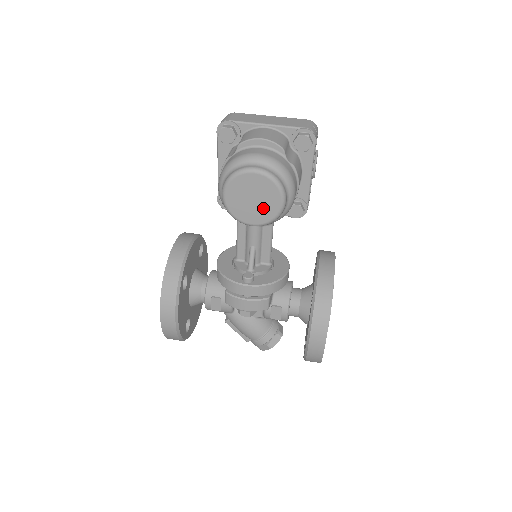
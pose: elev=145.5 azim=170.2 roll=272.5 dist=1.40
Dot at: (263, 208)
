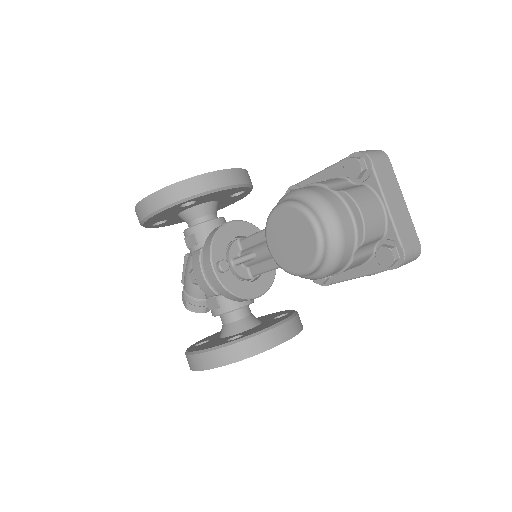
Dot at: (288, 254)
